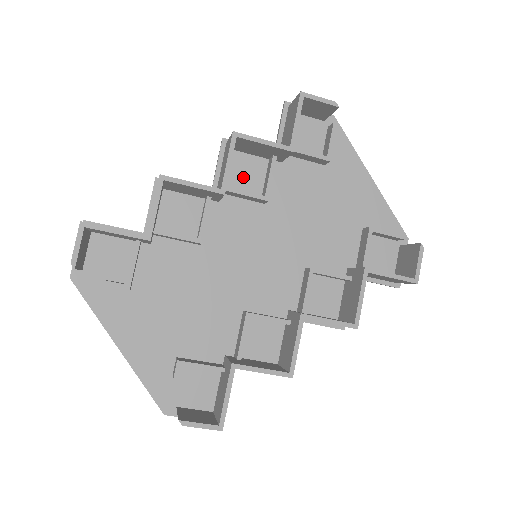
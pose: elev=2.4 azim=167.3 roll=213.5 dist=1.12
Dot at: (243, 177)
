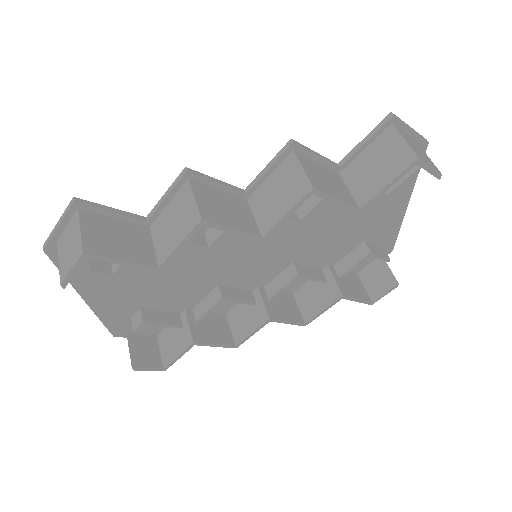
Dot at: occluded
